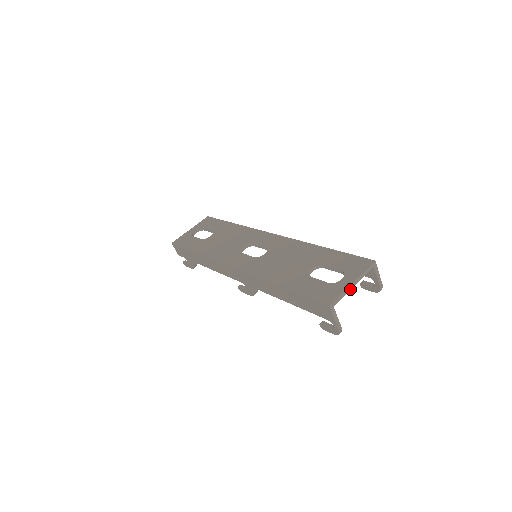
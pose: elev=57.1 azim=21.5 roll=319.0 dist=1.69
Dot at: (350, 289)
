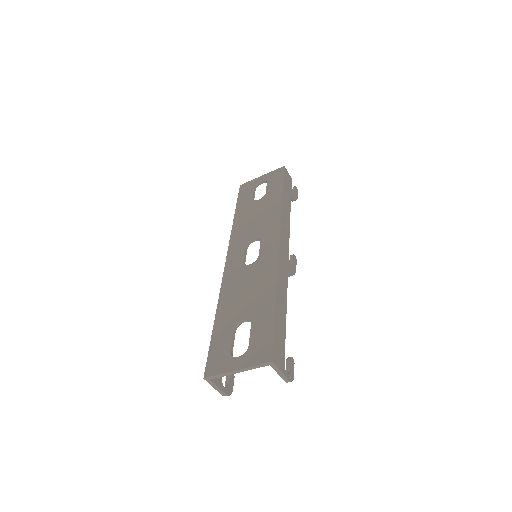
Dot at: (233, 373)
